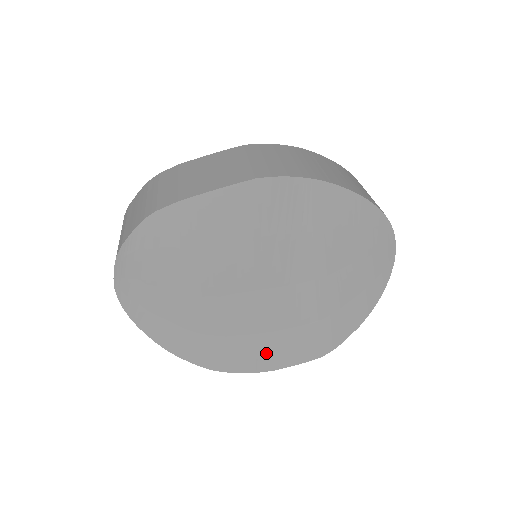
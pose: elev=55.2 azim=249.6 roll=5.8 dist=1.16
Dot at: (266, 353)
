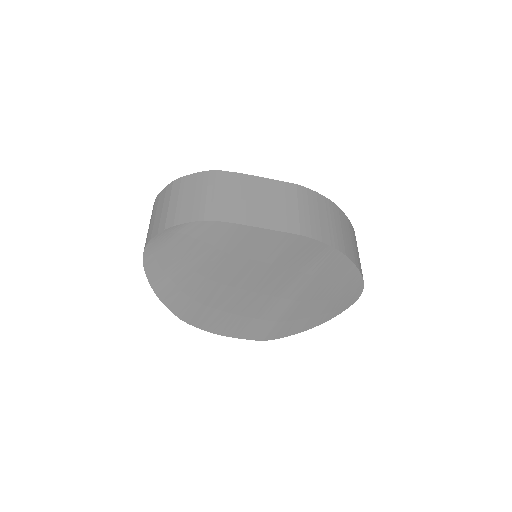
Dot at: (227, 325)
